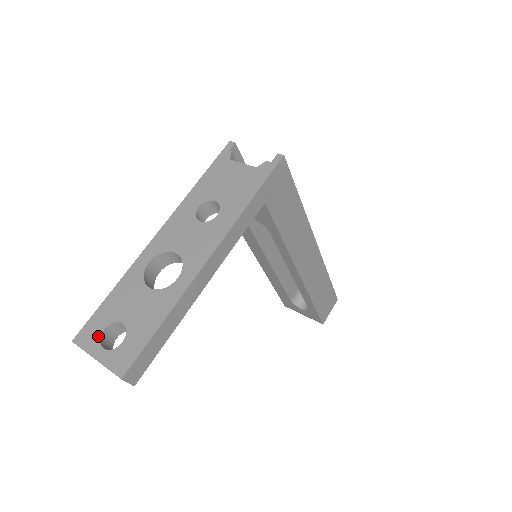
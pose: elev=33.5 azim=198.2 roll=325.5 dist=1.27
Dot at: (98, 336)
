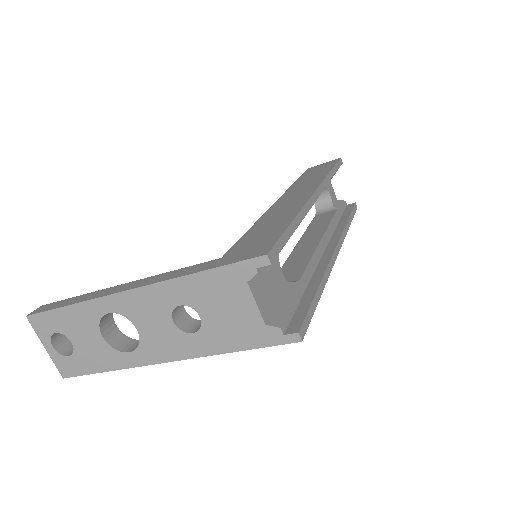
Dot at: (49, 334)
